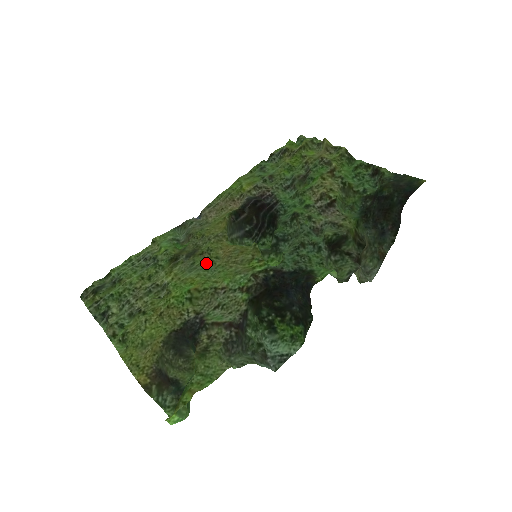
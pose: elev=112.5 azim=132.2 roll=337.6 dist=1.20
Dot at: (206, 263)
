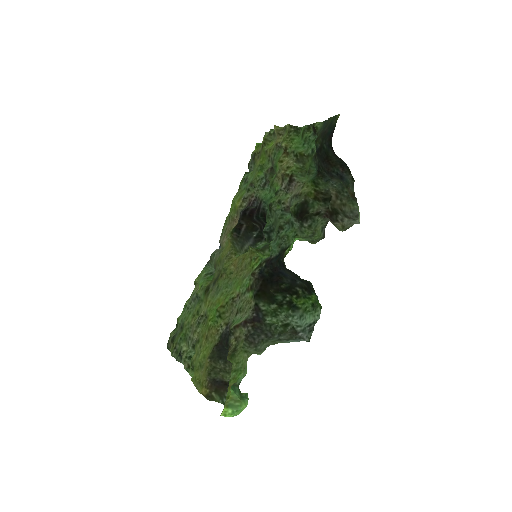
Dot at: (225, 282)
